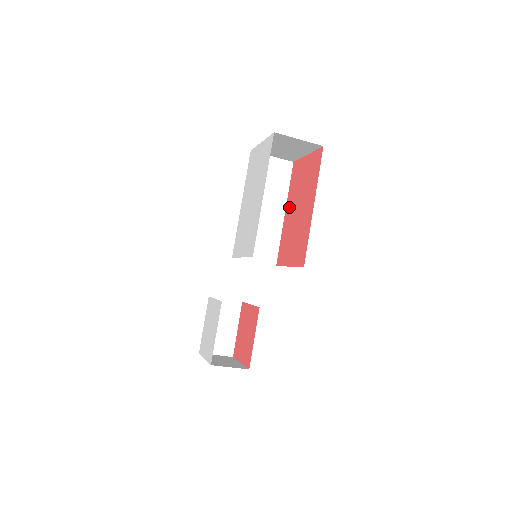
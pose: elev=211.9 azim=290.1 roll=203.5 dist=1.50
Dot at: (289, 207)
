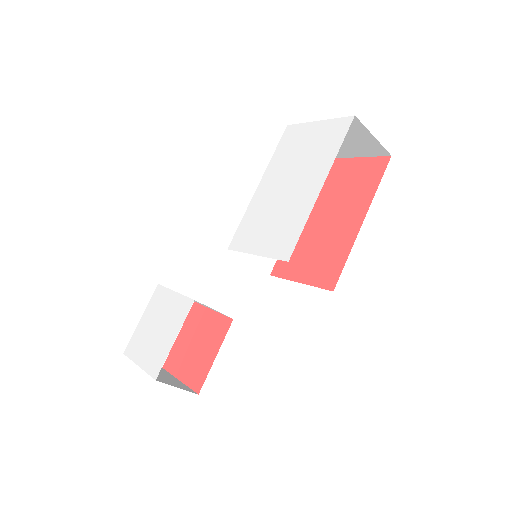
Dot at: occluded
